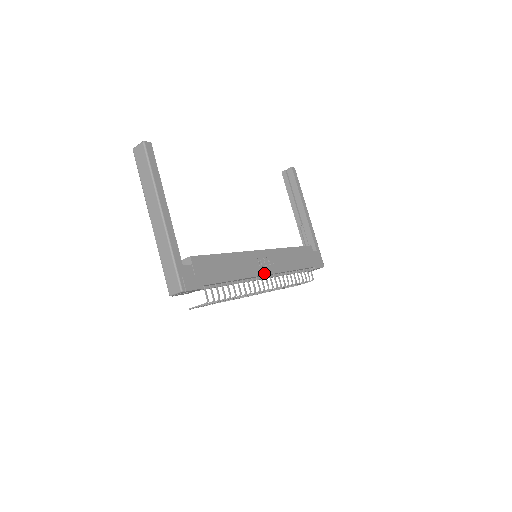
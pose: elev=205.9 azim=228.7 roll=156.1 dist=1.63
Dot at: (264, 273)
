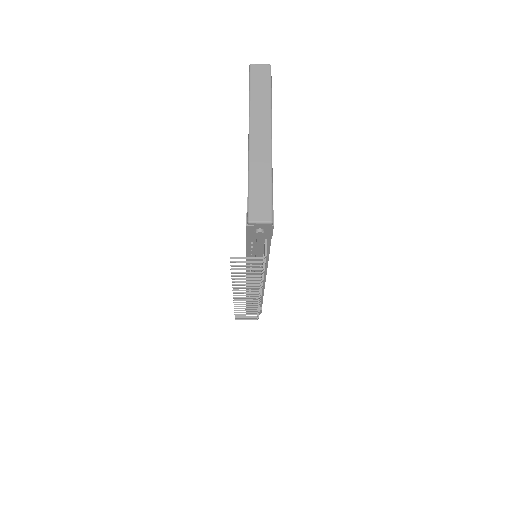
Dot at: occluded
